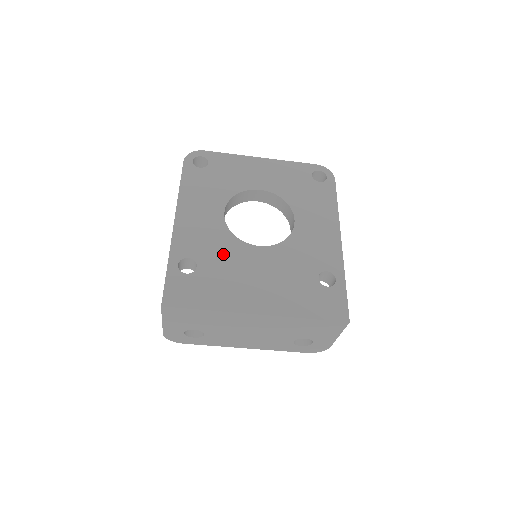
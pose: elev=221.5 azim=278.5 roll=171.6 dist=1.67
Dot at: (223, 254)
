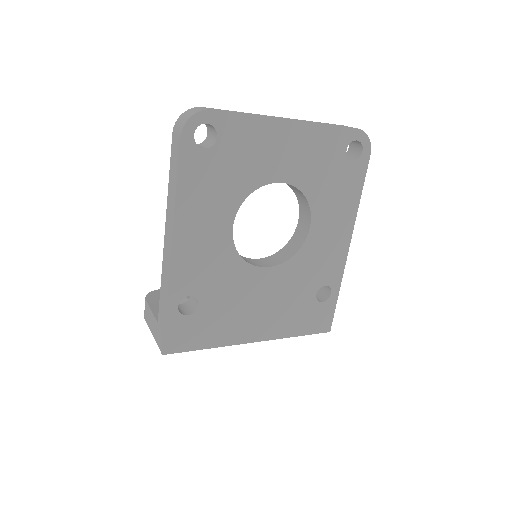
Dot at: (228, 285)
